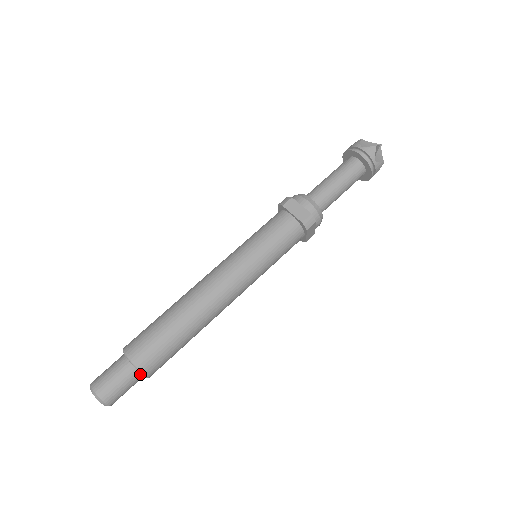
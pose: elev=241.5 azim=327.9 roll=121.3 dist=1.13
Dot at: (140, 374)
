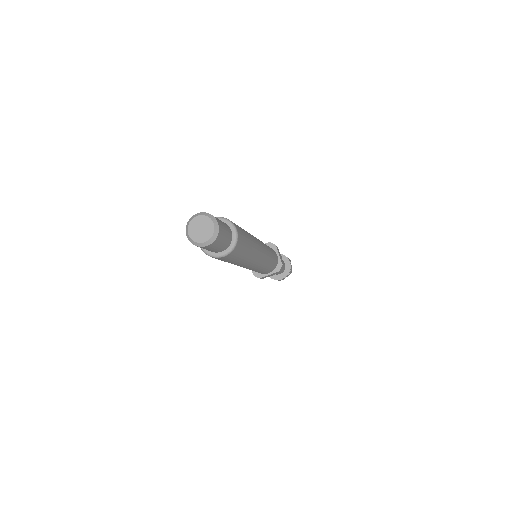
Dot at: (228, 226)
